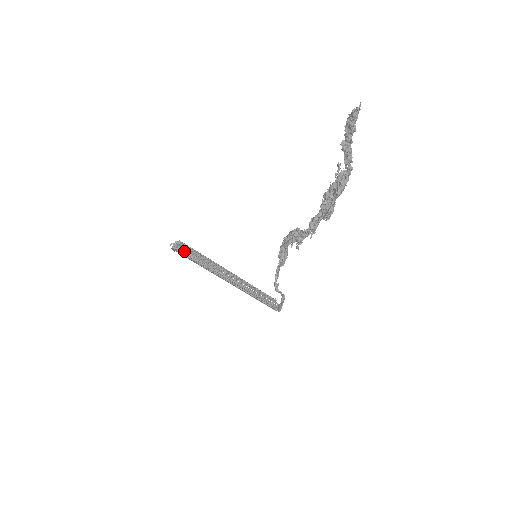
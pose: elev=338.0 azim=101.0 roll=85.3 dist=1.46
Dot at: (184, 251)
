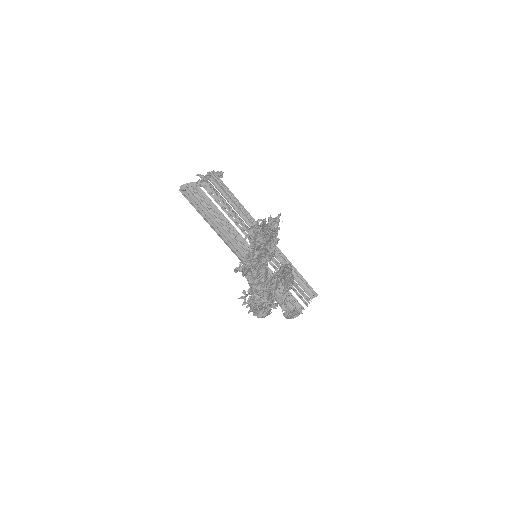
Dot at: (198, 194)
